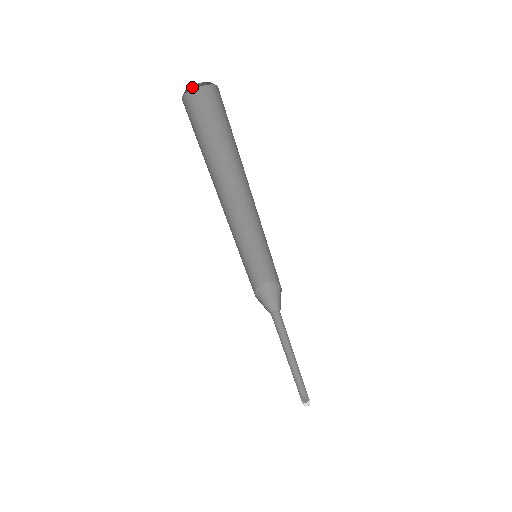
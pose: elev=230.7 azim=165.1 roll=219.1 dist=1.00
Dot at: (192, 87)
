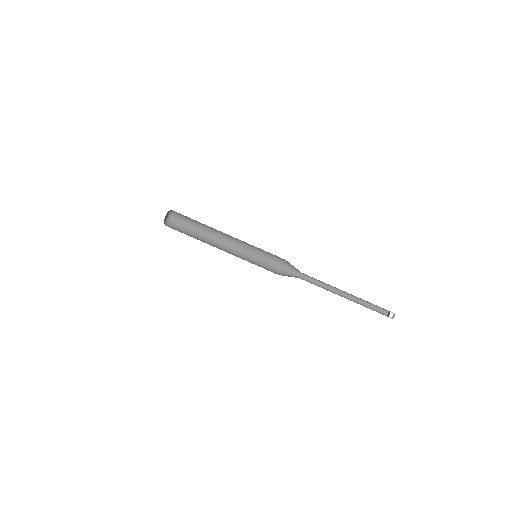
Dot at: (165, 224)
